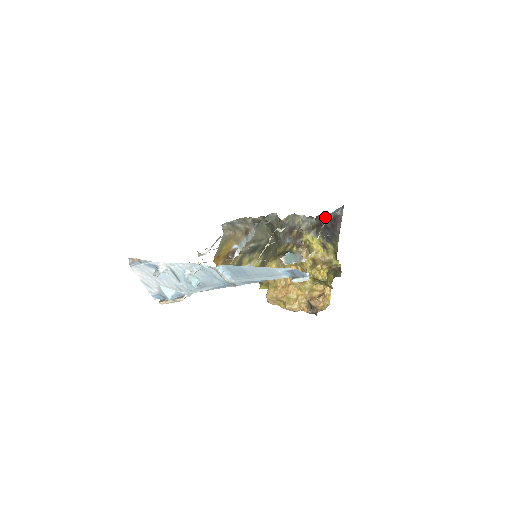
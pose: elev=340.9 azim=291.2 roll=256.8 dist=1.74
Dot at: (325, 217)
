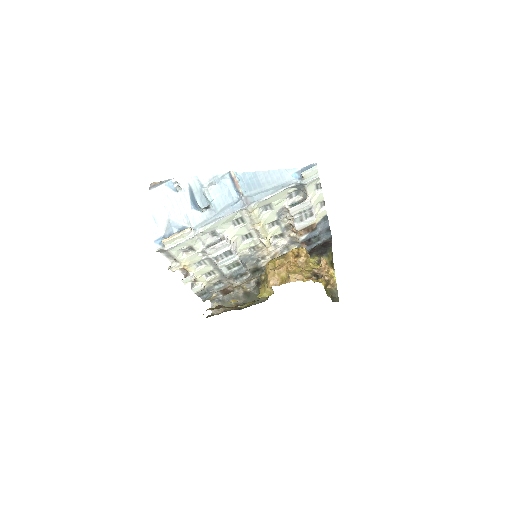
Dot at: (317, 245)
